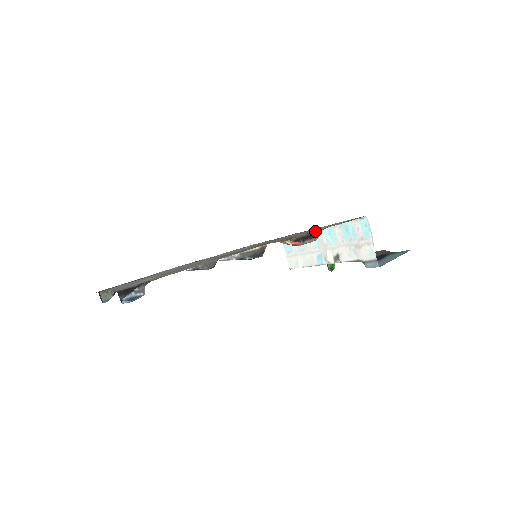
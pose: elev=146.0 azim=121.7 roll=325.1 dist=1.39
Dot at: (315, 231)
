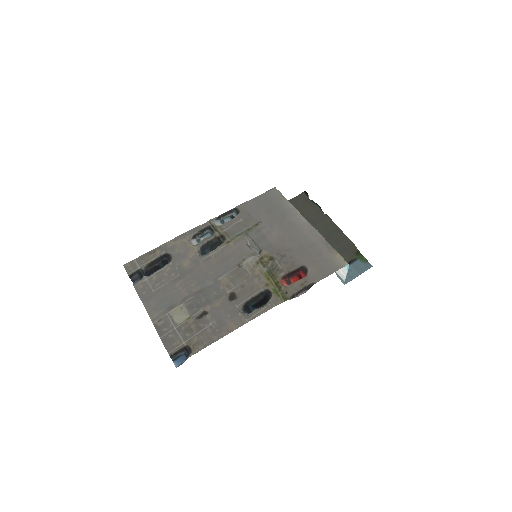
Dot at: (307, 282)
